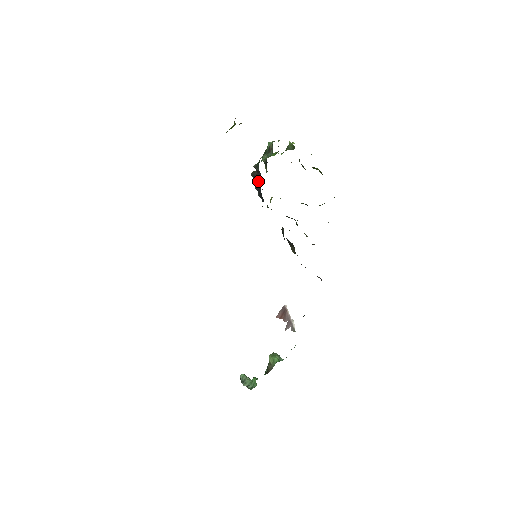
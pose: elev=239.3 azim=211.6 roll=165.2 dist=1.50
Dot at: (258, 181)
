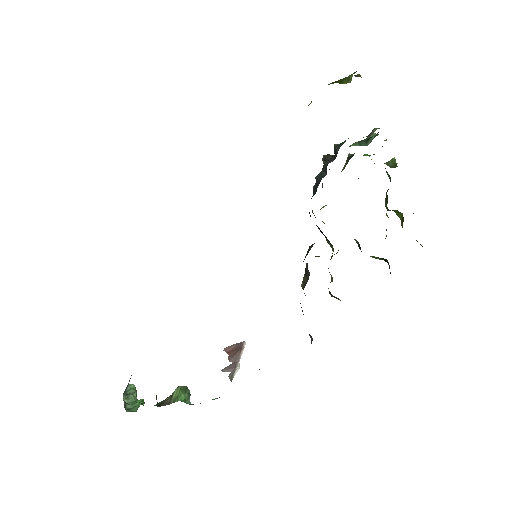
Dot at: (326, 168)
